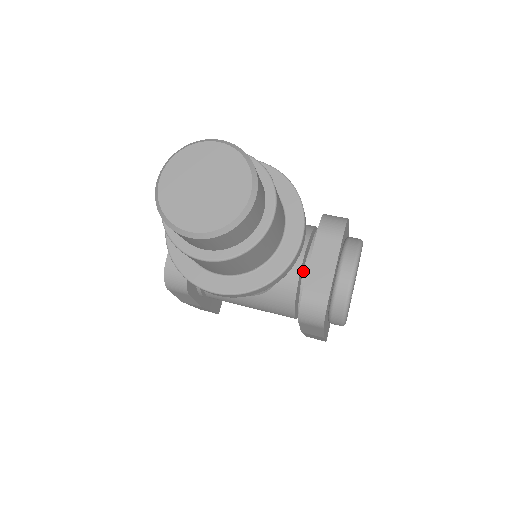
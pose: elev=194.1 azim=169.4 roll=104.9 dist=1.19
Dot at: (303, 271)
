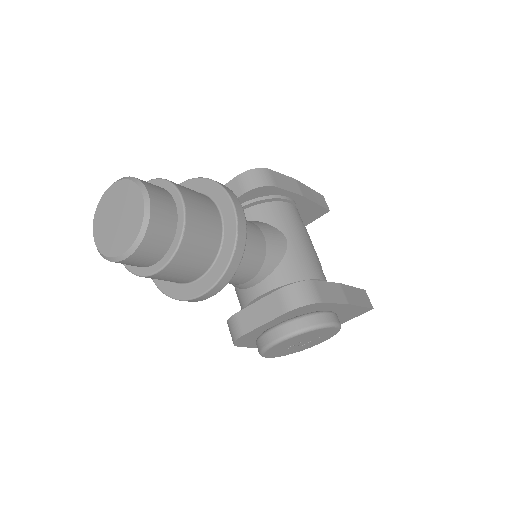
Dot at: occluded
